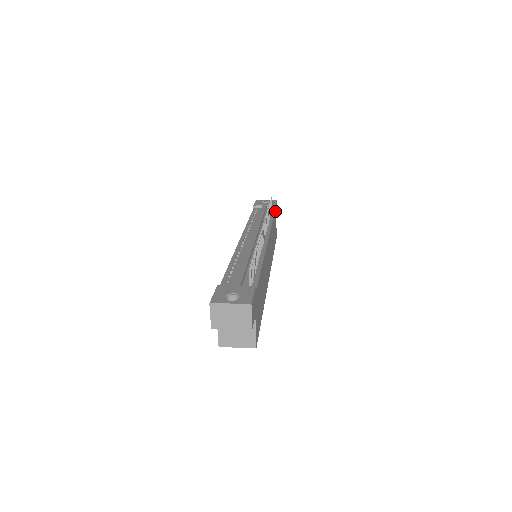
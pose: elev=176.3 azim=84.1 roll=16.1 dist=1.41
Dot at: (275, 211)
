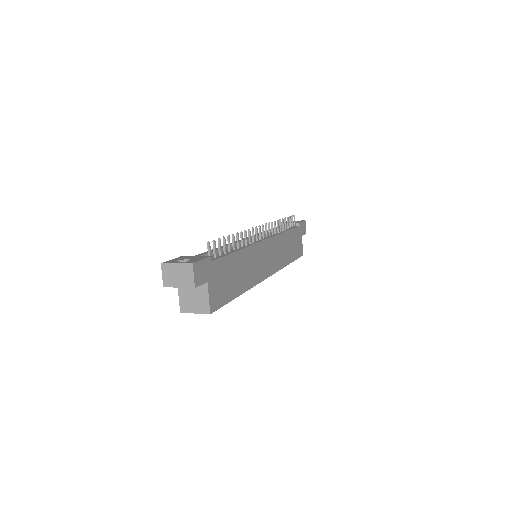
Dot at: (298, 227)
